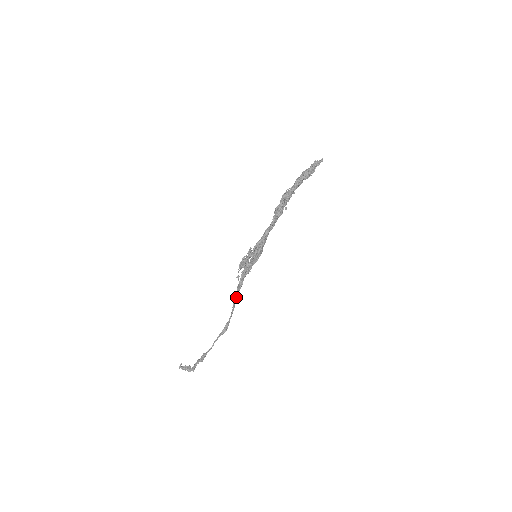
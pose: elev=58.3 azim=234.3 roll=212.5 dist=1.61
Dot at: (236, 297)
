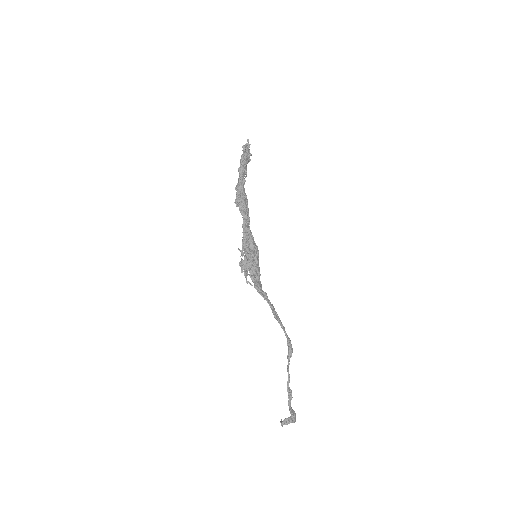
Dot at: (270, 307)
